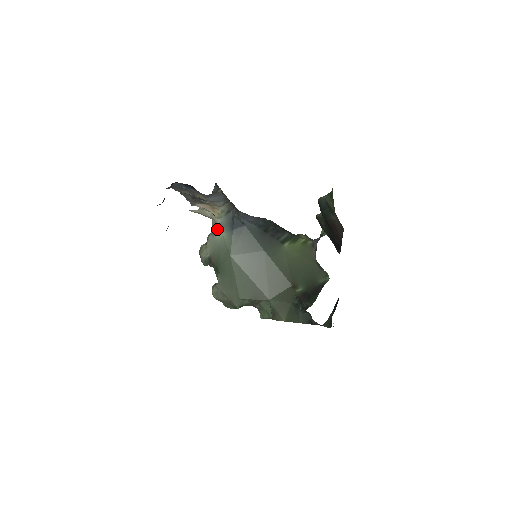
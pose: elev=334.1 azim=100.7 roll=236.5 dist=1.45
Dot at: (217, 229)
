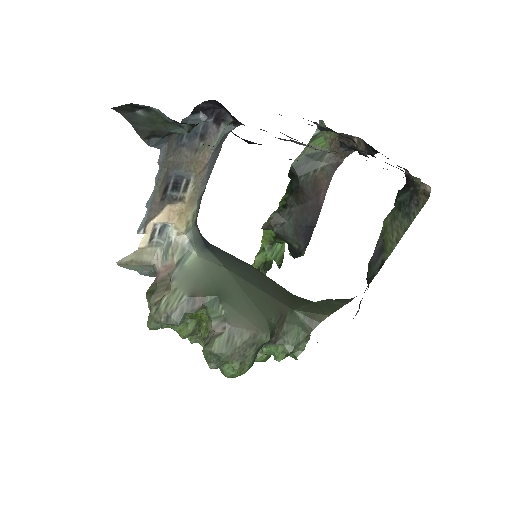
Dot at: (185, 253)
